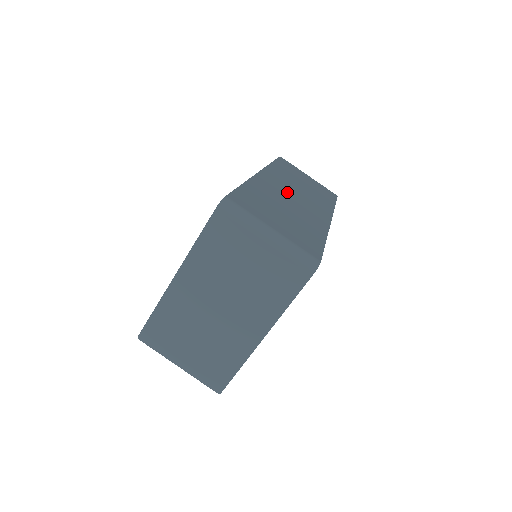
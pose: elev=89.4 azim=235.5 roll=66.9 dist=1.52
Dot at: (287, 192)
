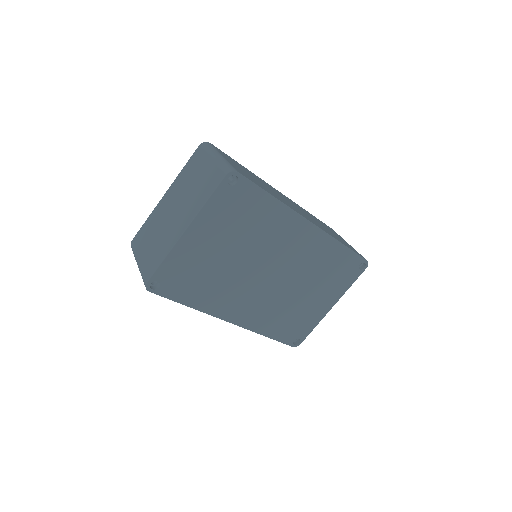
Dot at: occluded
